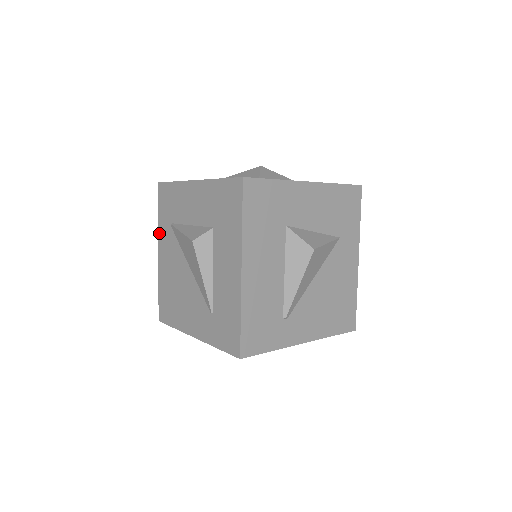
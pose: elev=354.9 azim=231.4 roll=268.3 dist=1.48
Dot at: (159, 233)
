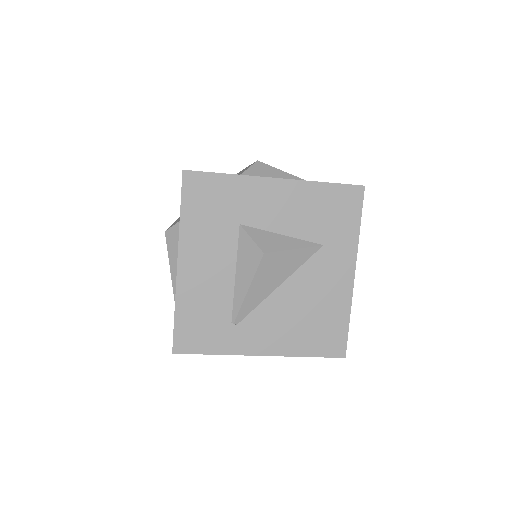
Dot at: occluded
